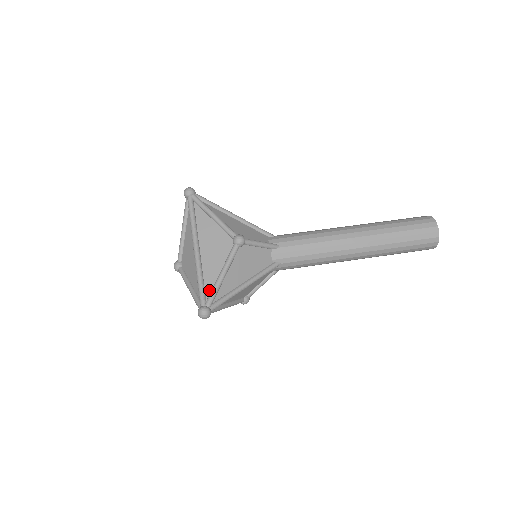
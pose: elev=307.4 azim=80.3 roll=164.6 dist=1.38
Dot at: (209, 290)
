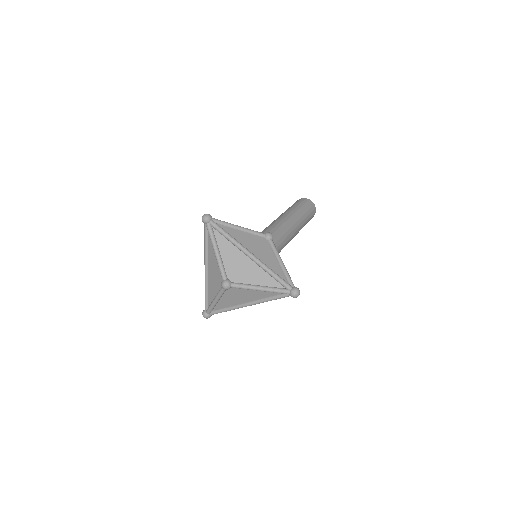
Dot at: (283, 277)
